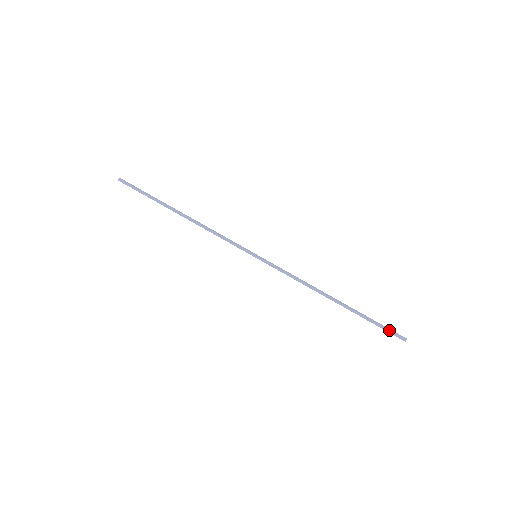
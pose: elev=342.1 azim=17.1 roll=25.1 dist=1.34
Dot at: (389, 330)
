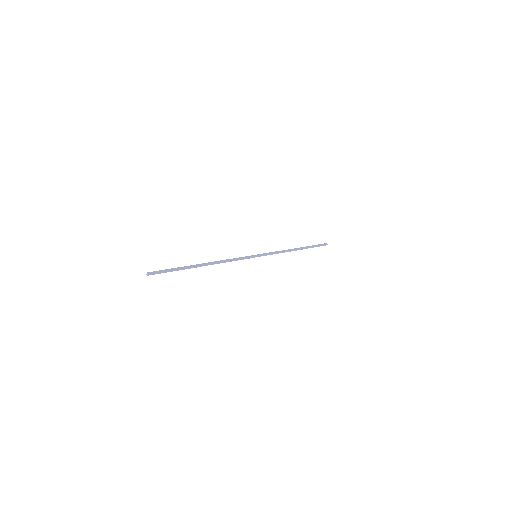
Dot at: (321, 245)
